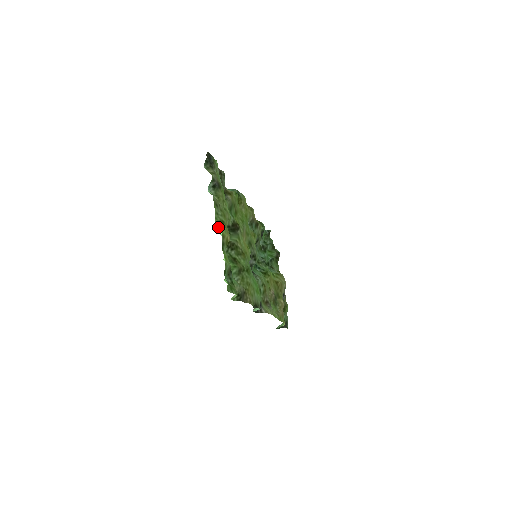
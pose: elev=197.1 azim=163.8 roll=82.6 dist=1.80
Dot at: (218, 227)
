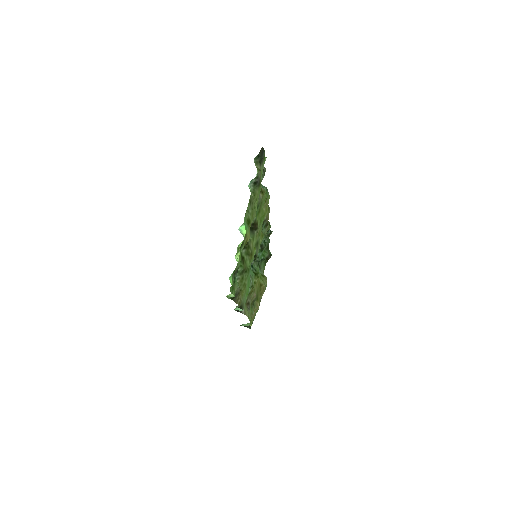
Dot at: (245, 225)
